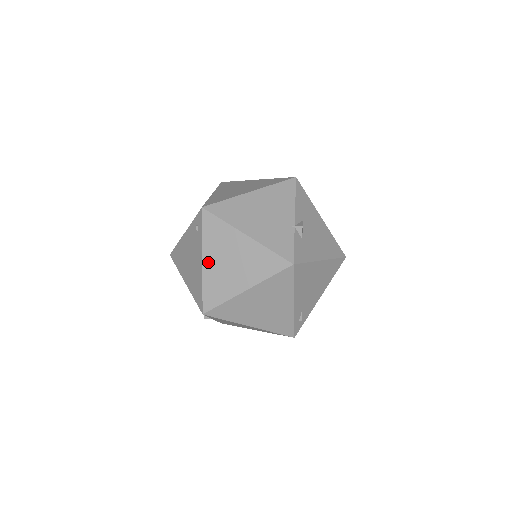
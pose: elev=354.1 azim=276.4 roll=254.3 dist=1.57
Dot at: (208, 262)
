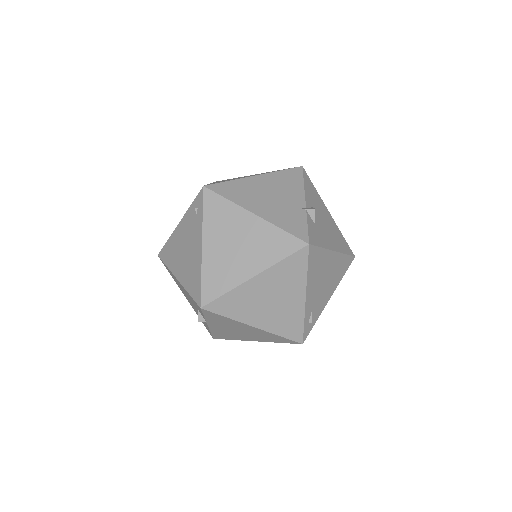
Dot at: (209, 246)
